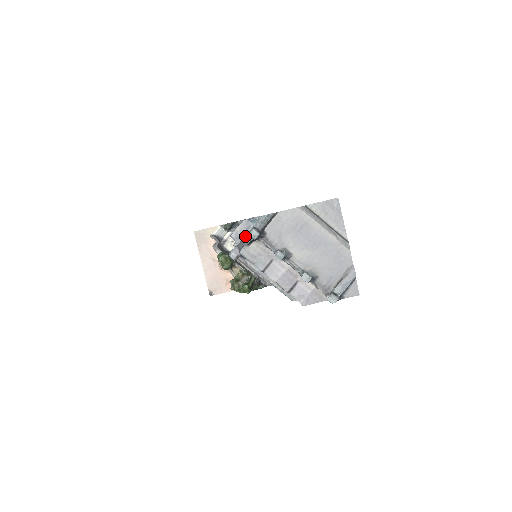
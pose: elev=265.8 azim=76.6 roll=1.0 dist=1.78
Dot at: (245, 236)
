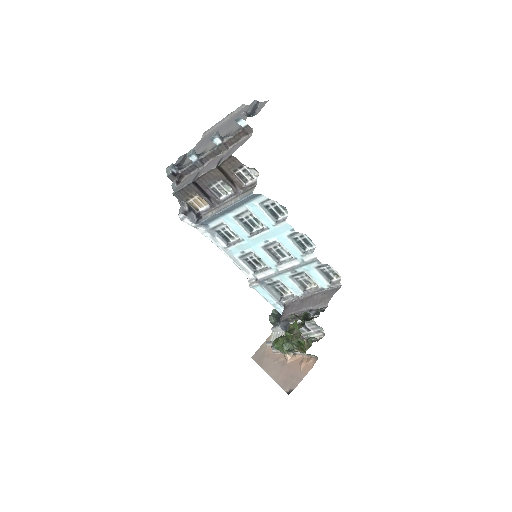
Dot at: (172, 183)
